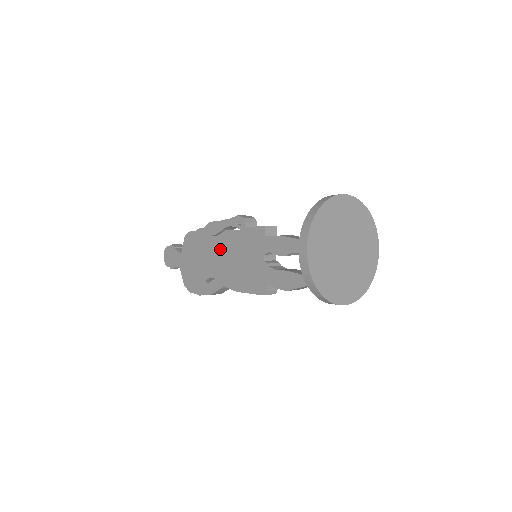
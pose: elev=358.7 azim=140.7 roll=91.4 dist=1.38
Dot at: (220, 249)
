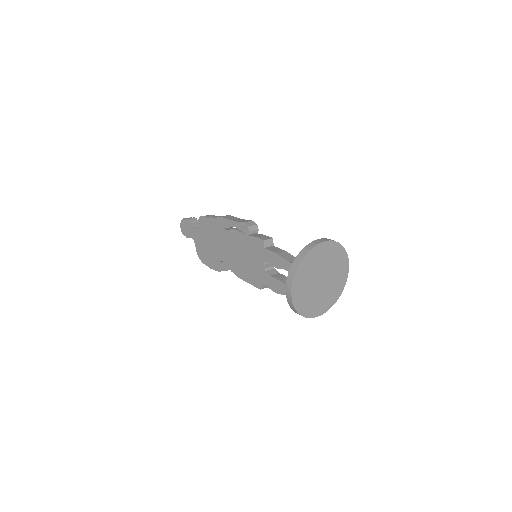
Dot at: (228, 241)
